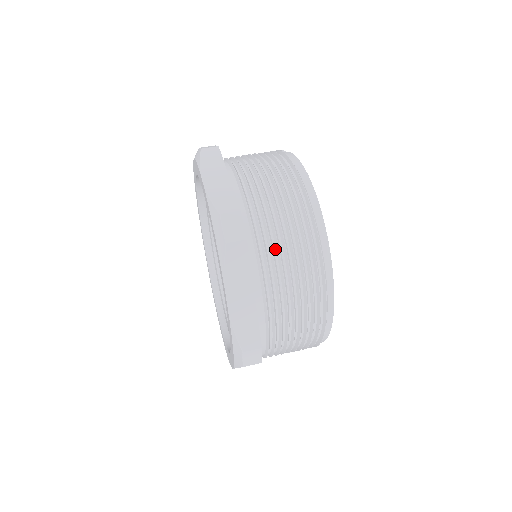
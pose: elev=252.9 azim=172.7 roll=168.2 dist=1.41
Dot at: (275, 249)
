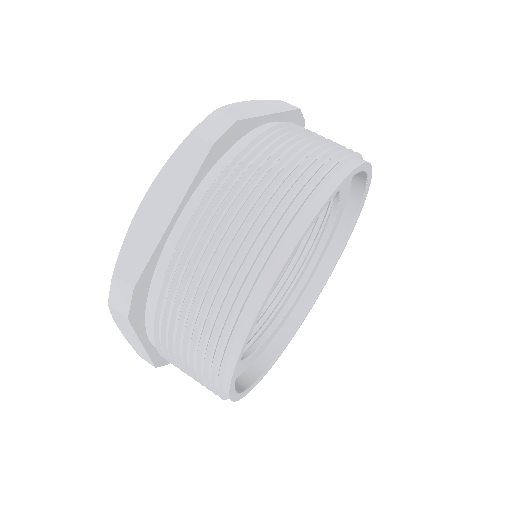
Dot at: (240, 190)
